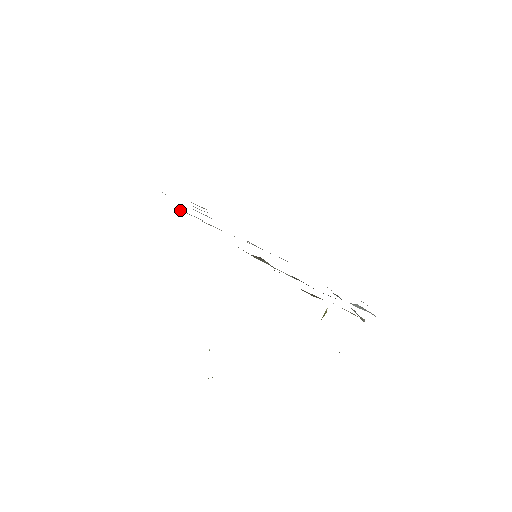
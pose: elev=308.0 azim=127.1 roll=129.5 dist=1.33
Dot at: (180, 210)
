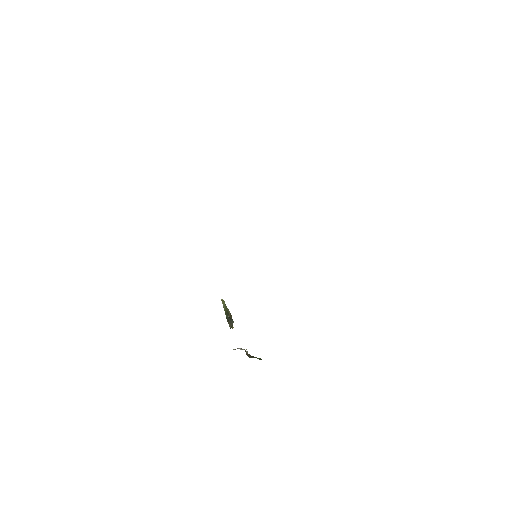
Dot at: occluded
